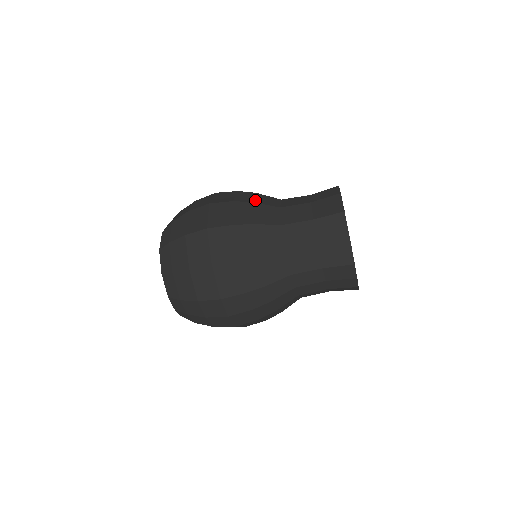
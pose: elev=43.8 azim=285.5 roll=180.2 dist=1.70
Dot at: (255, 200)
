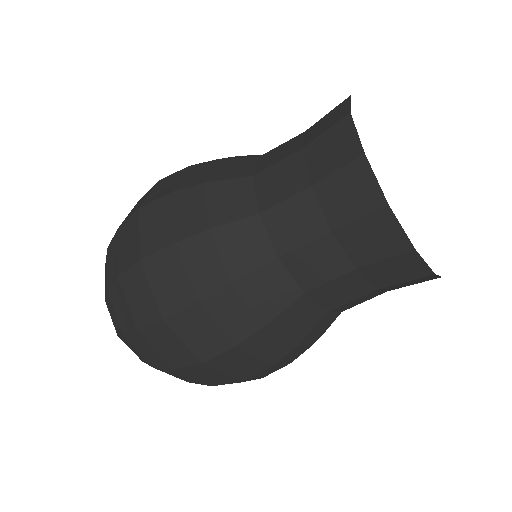
Dot at: (210, 218)
